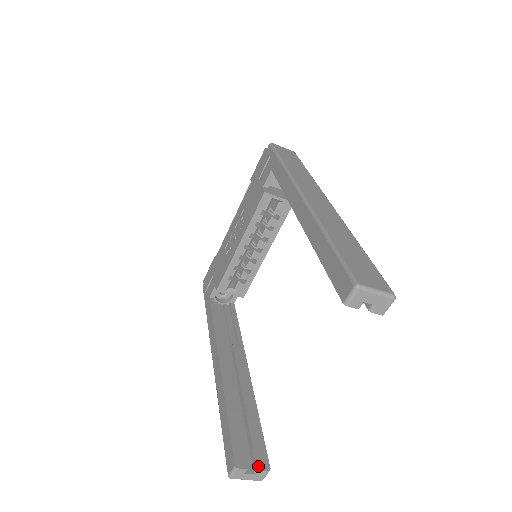
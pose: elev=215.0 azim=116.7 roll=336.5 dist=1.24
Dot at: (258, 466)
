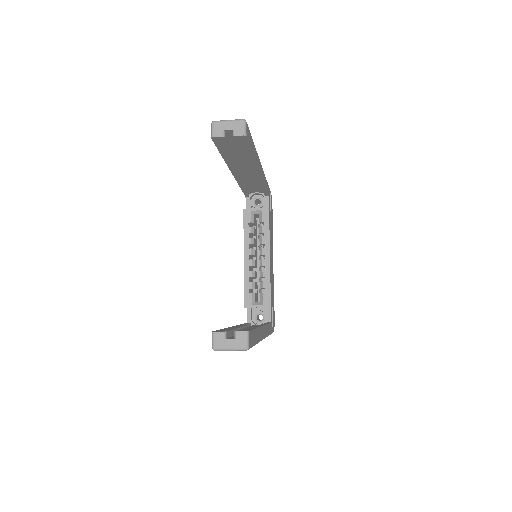
Dot at: (236, 331)
